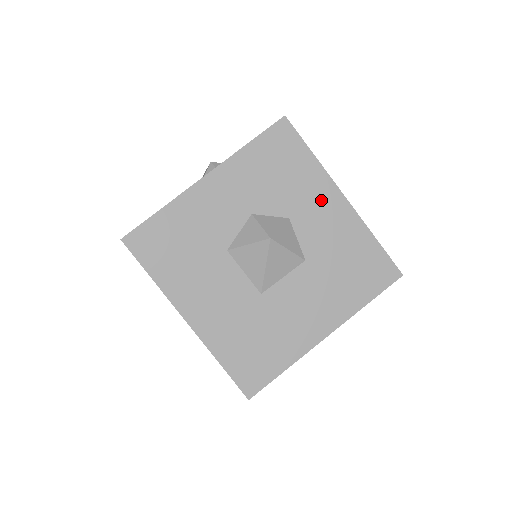
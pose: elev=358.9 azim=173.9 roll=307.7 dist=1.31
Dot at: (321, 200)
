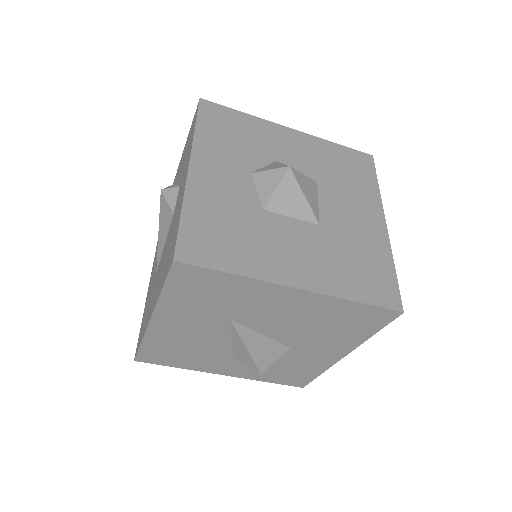
Dot at: (281, 138)
